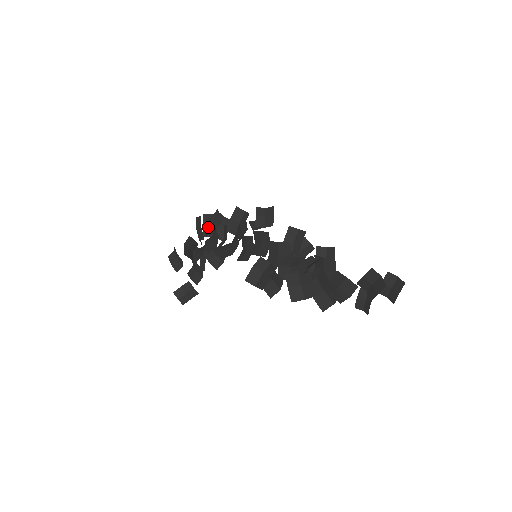
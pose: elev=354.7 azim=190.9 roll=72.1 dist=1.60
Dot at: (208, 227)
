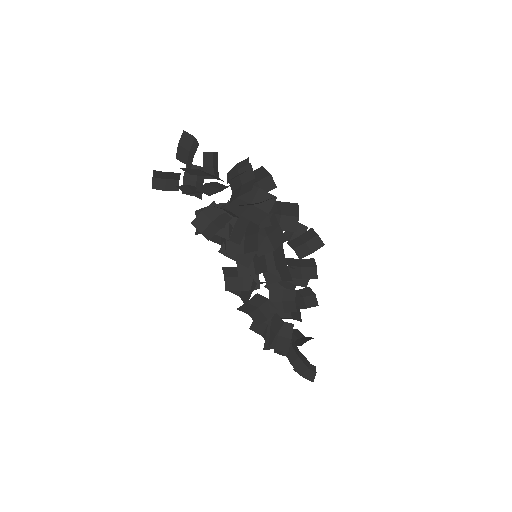
Dot at: (246, 204)
